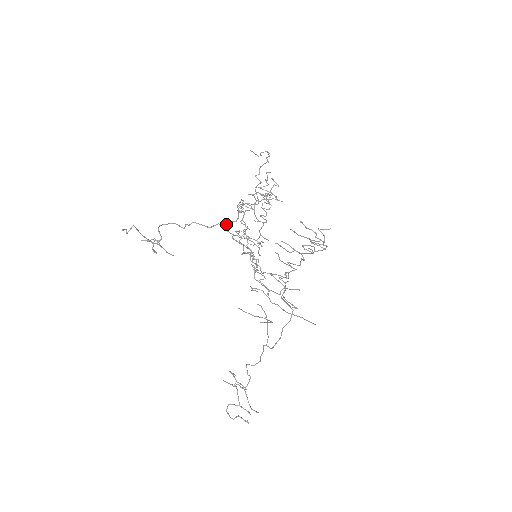
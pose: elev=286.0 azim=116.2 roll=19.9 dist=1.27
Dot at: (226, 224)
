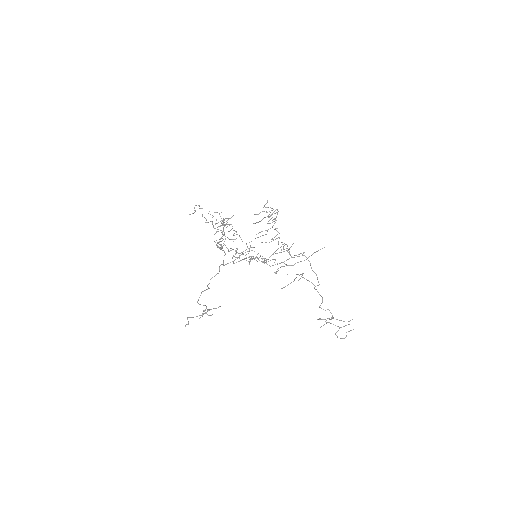
Dot at: (223, 262)
